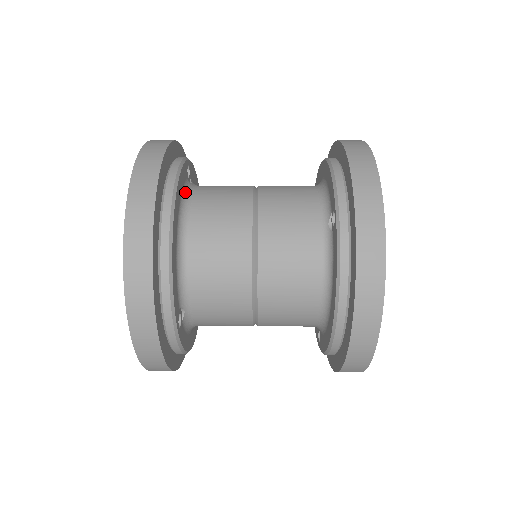
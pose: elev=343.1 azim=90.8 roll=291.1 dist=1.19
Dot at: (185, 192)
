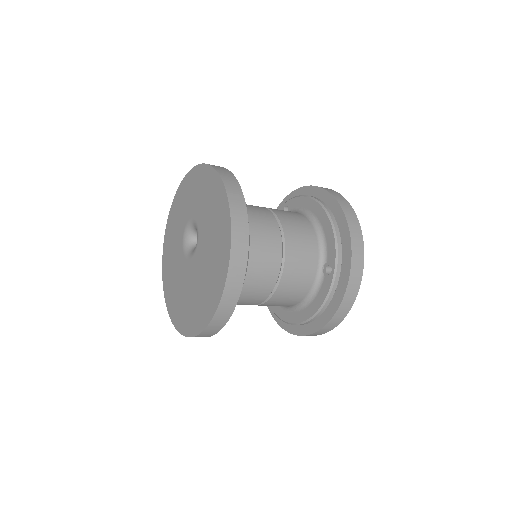
Dot at: occluded
